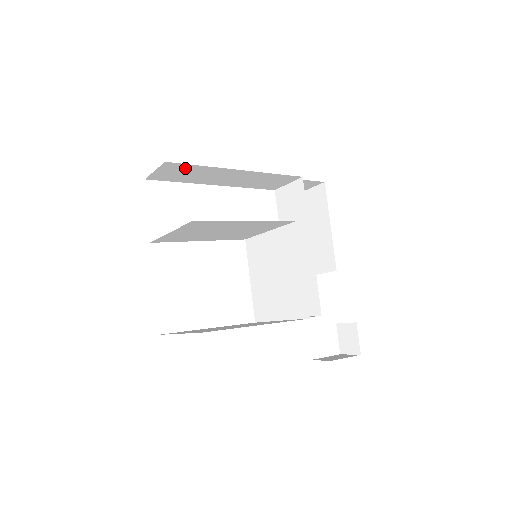
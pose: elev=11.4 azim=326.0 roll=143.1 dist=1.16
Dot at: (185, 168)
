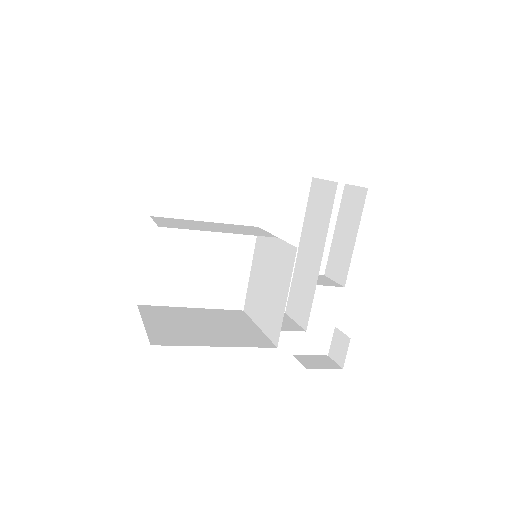
Dot at: occluded
